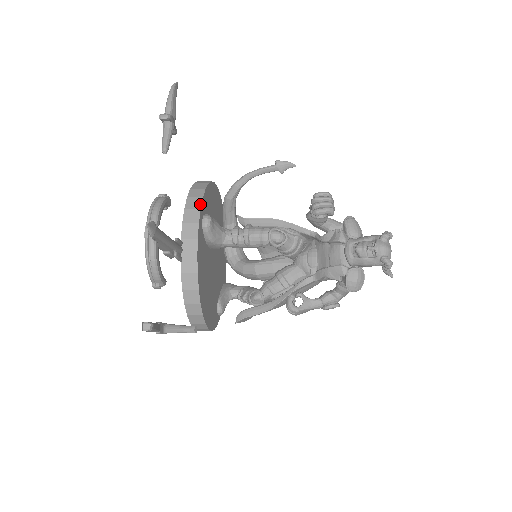
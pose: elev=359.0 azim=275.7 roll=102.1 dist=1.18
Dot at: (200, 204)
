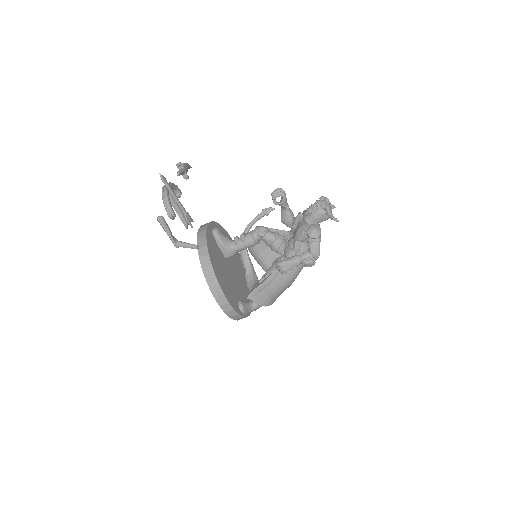
Dot at: (210, 222)
